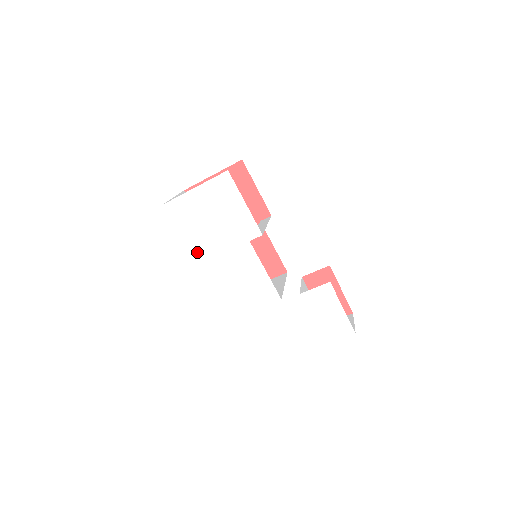
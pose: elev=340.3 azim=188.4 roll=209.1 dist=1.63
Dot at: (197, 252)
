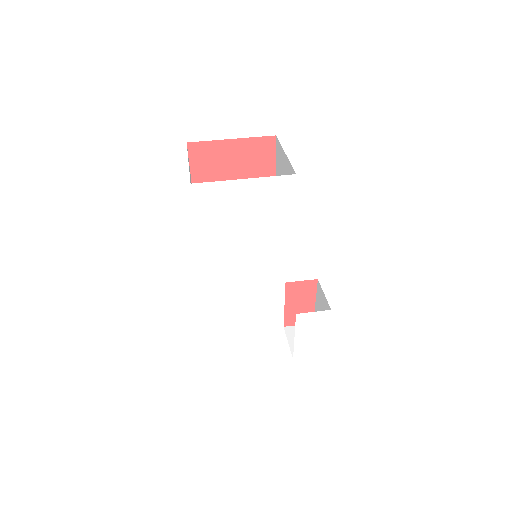
Dot at: (208, 248)
